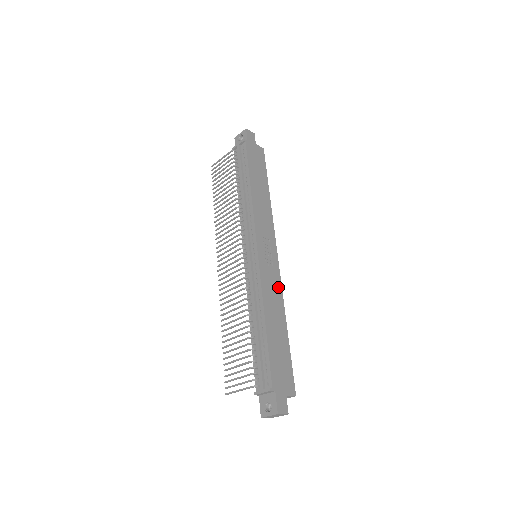
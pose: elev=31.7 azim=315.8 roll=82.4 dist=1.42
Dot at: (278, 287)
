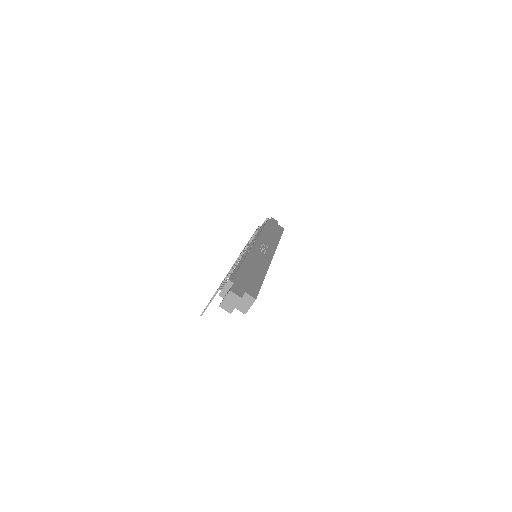
Dot at: (266, 262)
